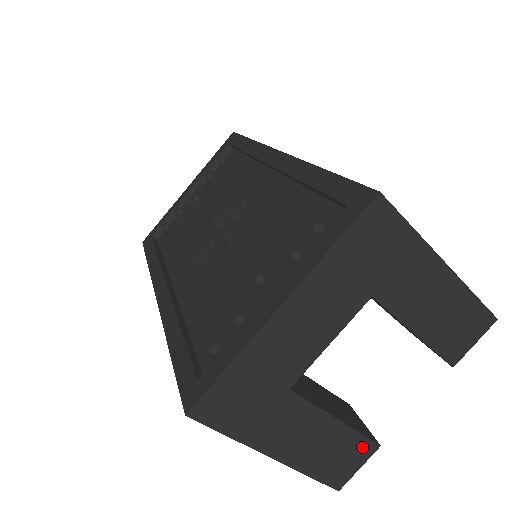
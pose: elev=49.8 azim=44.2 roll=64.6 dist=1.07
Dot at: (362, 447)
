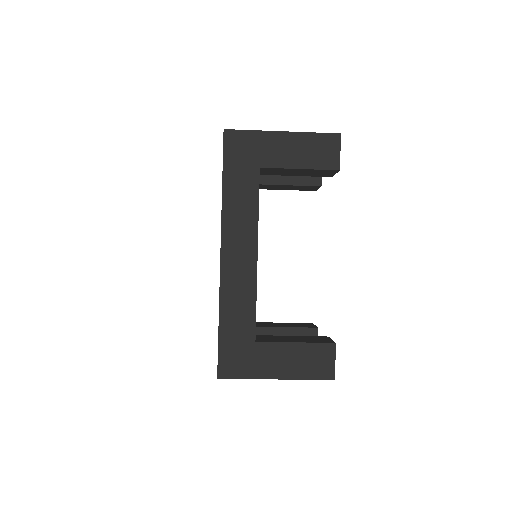
Dot at: occluded
